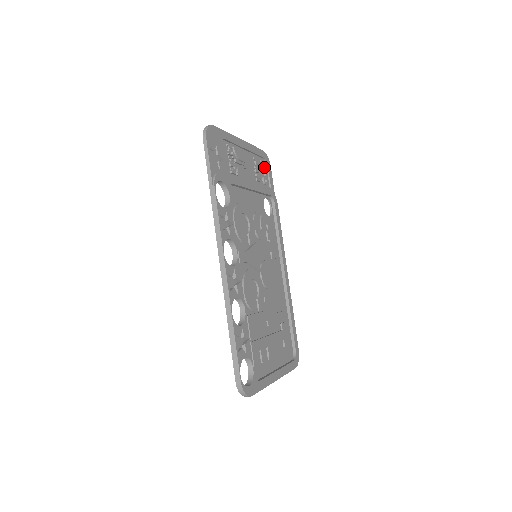
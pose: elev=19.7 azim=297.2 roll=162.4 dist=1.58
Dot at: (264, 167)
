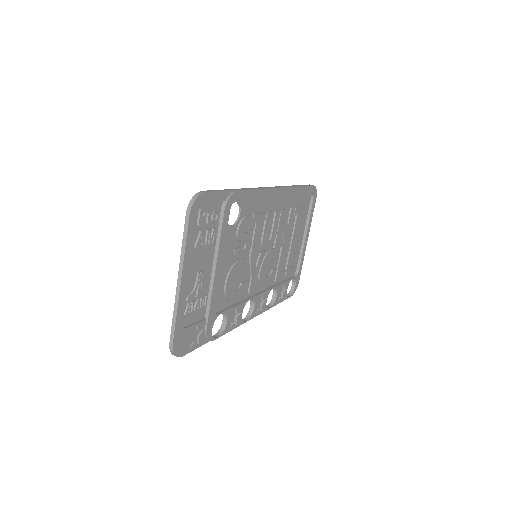
Dot at: (204, 216)
